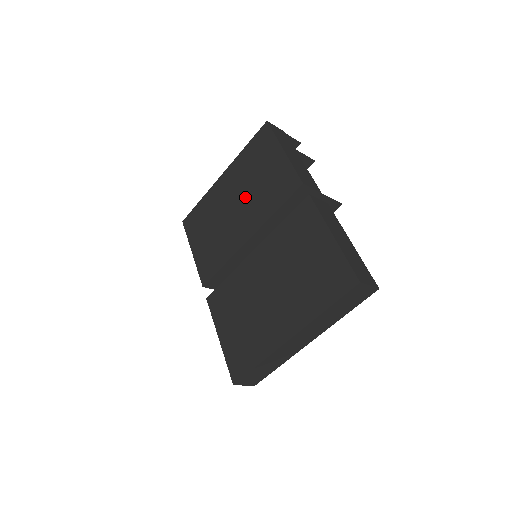
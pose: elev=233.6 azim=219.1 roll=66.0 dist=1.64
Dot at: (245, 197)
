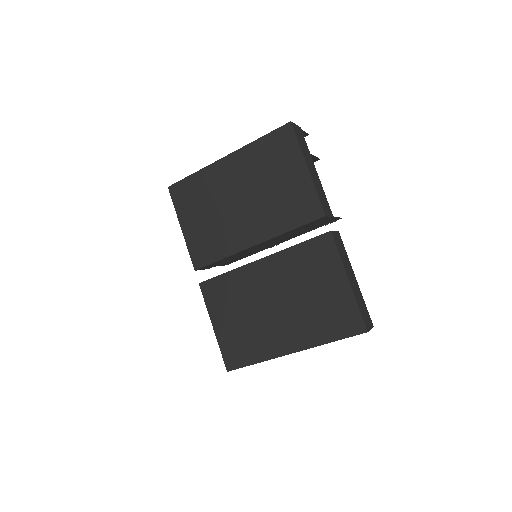
Dot at: (255, 198)
